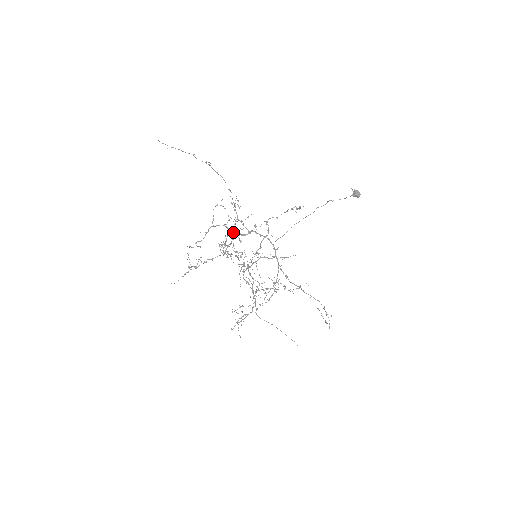
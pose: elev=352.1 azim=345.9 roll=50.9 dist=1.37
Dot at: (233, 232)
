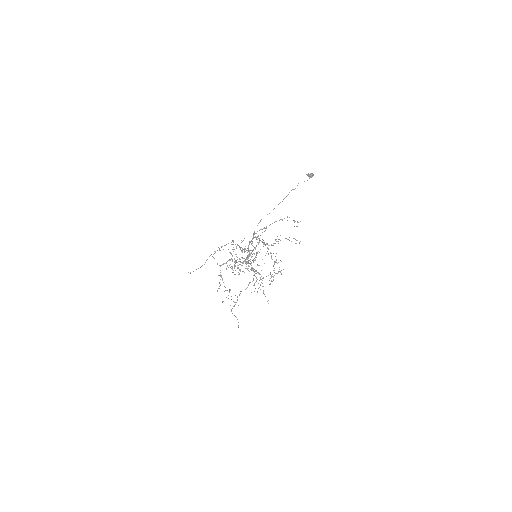
Dot at: occluded
